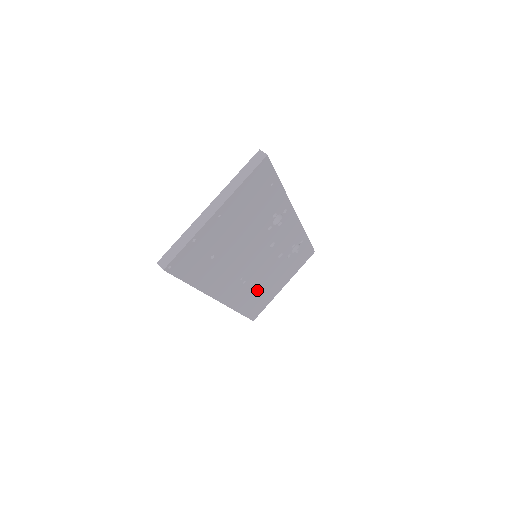
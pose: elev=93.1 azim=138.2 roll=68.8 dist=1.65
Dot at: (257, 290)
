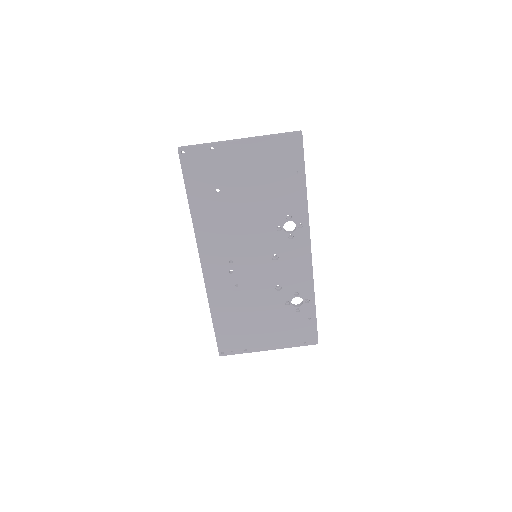
Dot at: (240, 307)
